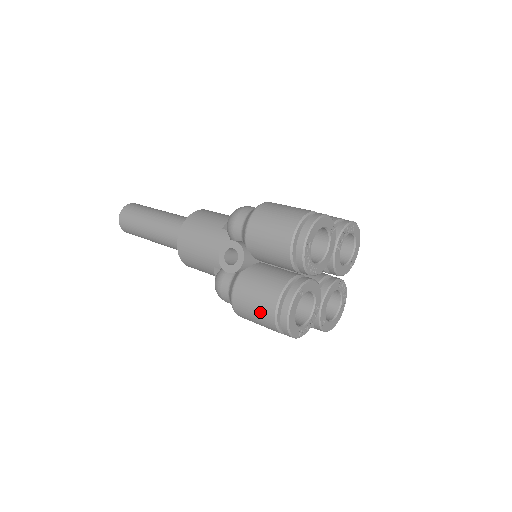
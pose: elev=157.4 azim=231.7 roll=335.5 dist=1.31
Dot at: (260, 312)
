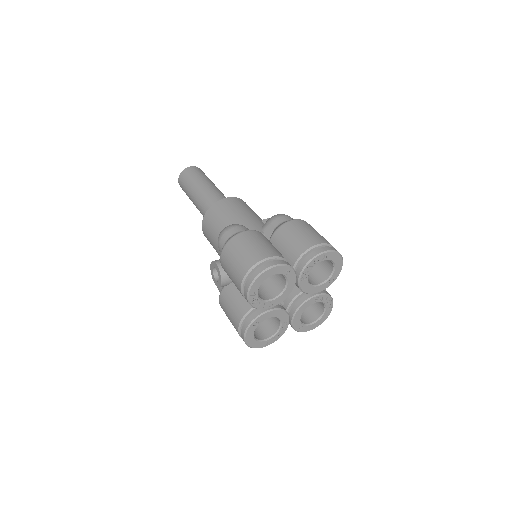
Dot at: (233, 325)
